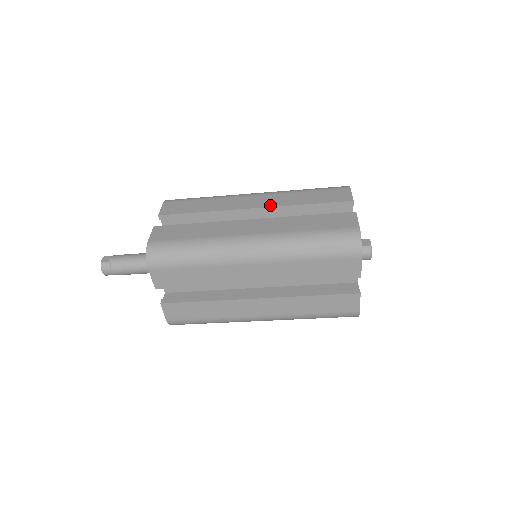
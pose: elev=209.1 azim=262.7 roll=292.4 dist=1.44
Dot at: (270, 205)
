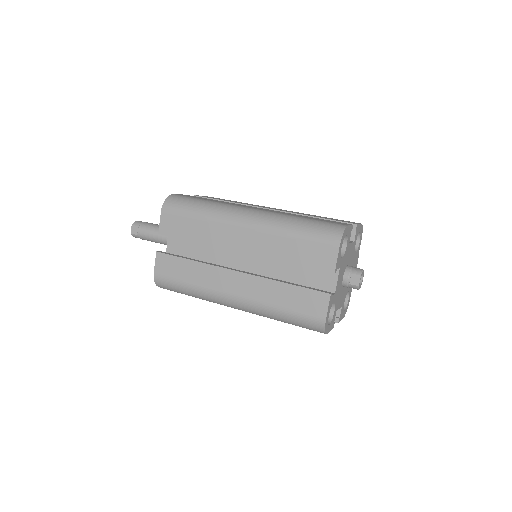
Dot at: (254, 252)
